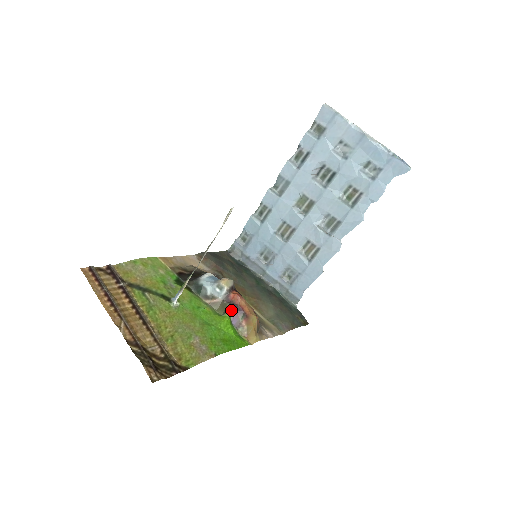
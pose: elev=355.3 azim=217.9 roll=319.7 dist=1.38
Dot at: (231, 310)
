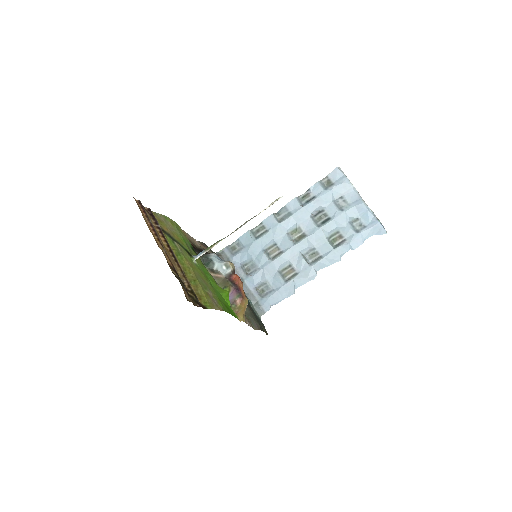
Dot at: (231, 287)
